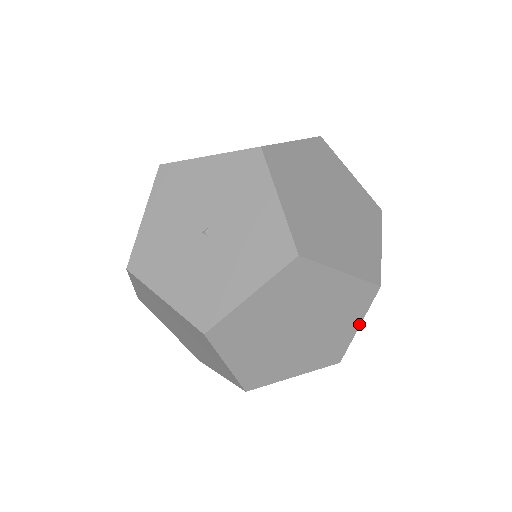
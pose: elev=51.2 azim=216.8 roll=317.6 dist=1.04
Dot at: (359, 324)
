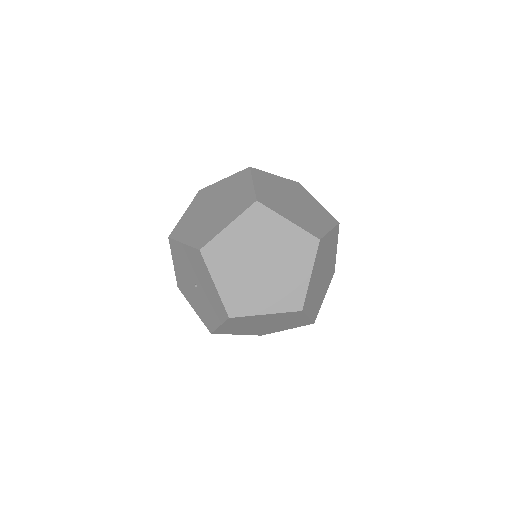
Dot at: (307, 317)
